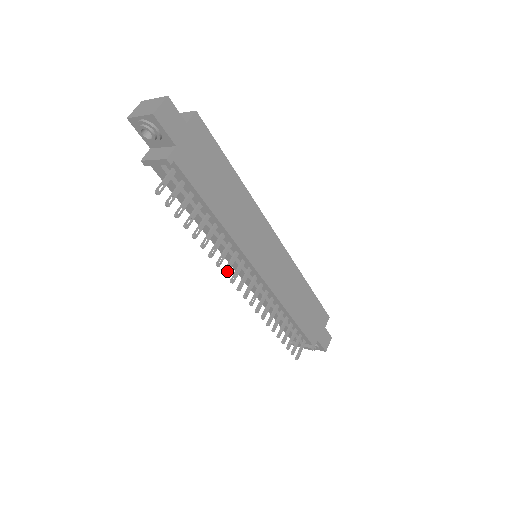
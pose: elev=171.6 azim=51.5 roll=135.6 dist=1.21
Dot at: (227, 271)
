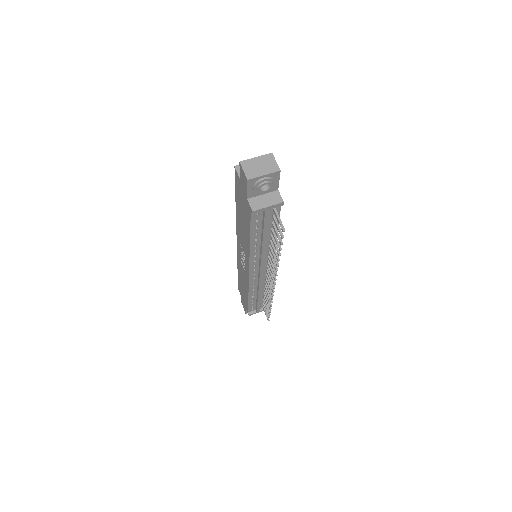
Dot at: (275, 273)
